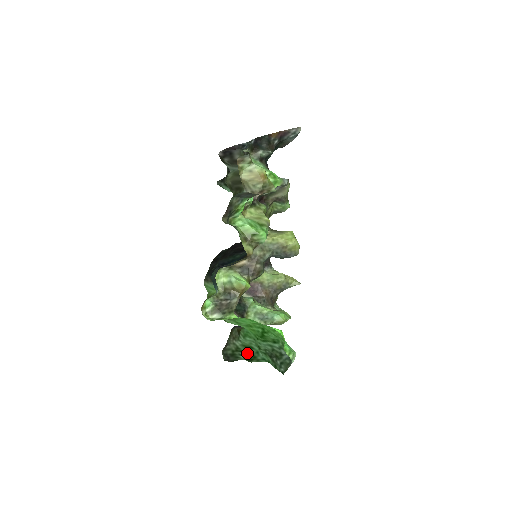
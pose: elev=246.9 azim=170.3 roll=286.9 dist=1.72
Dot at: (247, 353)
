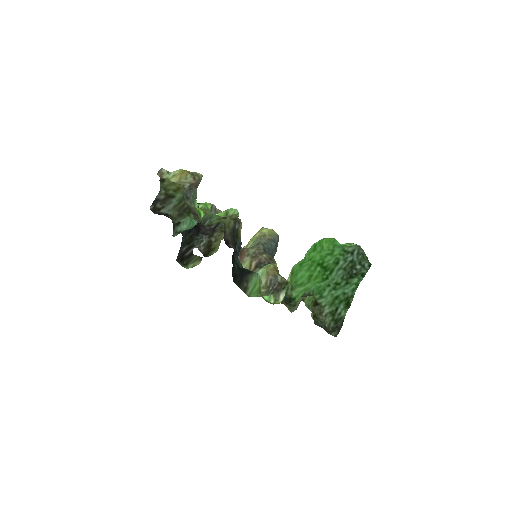
Dot at: (340, 305)
